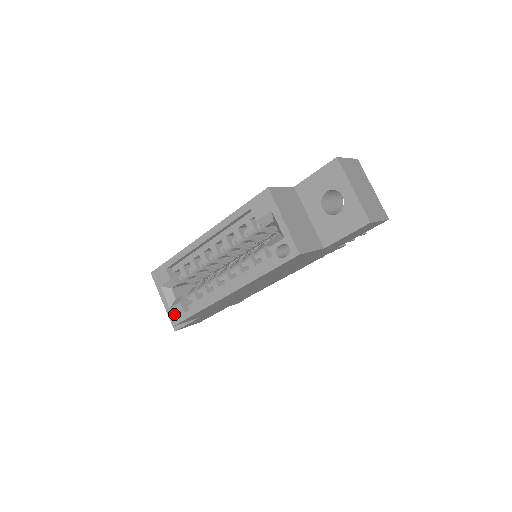
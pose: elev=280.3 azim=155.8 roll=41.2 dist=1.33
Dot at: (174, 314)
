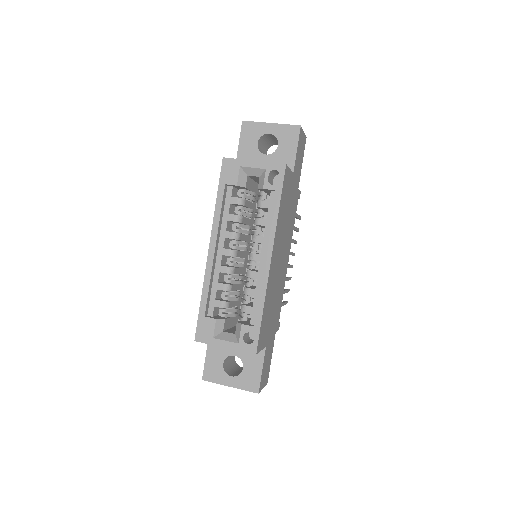
Dot at: (246, 343)
